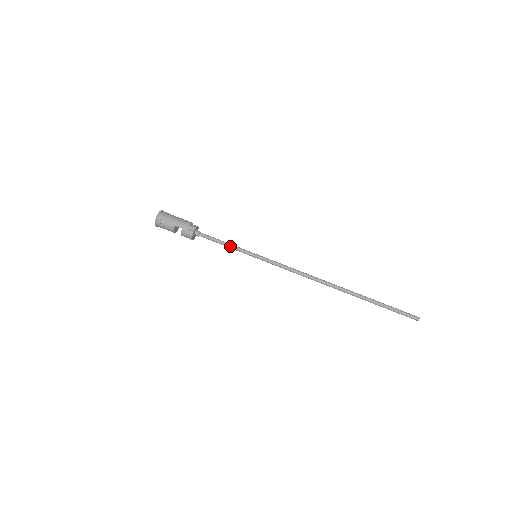
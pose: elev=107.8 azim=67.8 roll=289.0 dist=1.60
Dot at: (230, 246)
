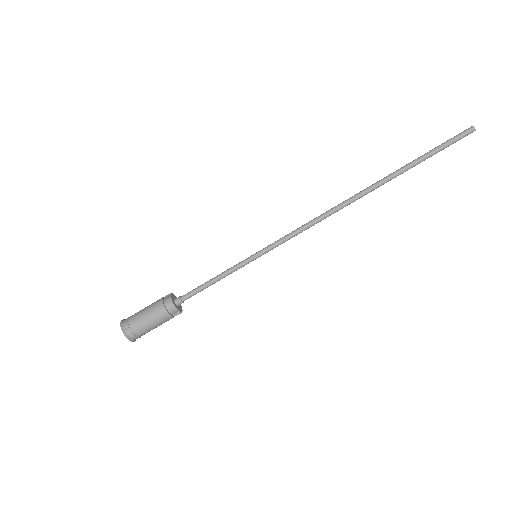
Dot at: occluded
